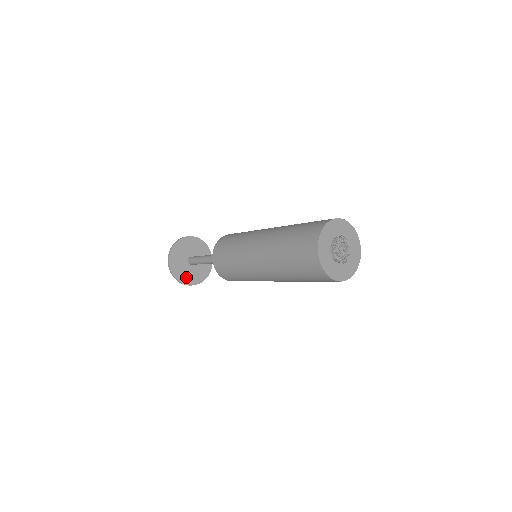
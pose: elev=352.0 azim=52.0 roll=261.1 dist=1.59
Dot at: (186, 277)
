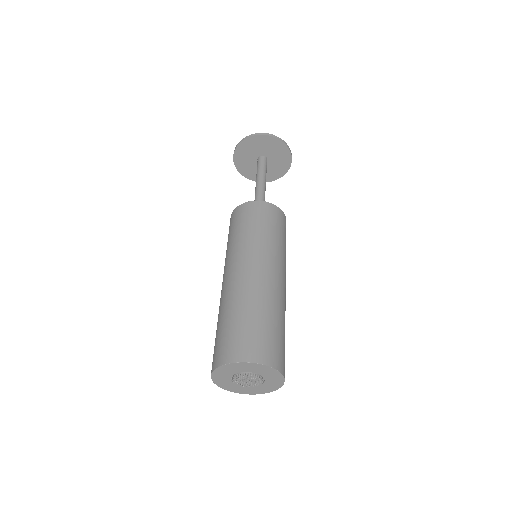
Dot at: (254, 174)
